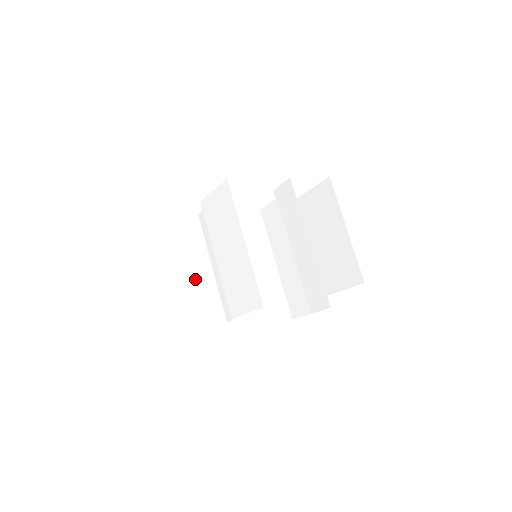
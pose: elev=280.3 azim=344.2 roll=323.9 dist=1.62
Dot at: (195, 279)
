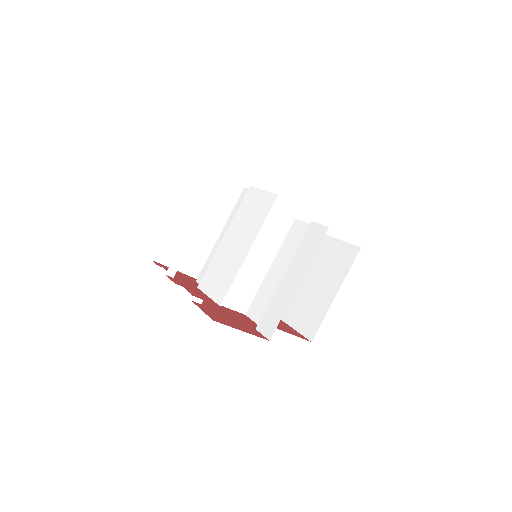
Dot at: (202, 230)
